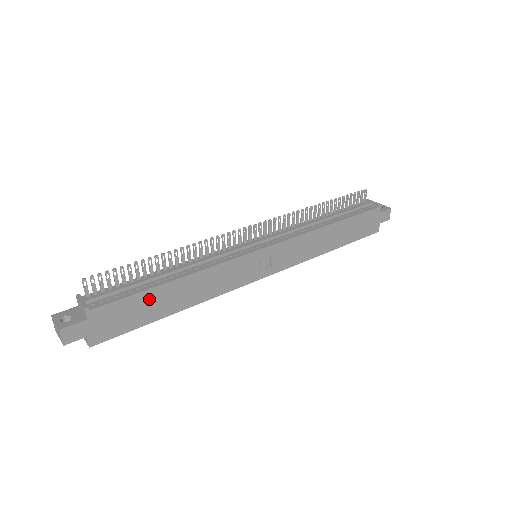
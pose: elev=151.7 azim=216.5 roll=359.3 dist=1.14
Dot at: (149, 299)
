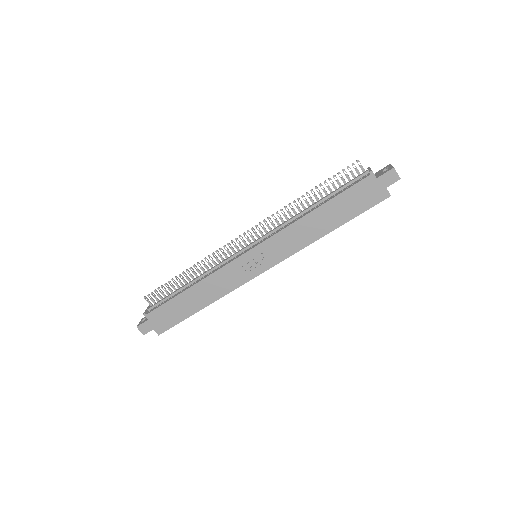
Dot at: (178, 303)
